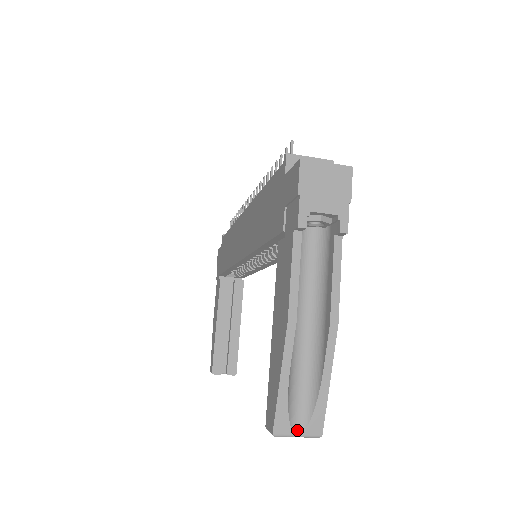
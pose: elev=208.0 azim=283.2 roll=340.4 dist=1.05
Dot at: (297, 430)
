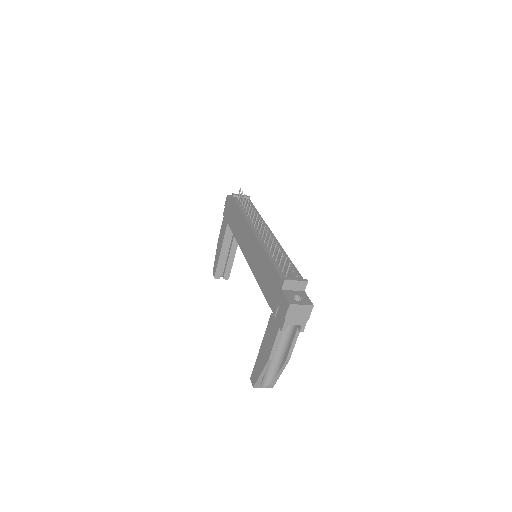
Dot at: (263, 386)
